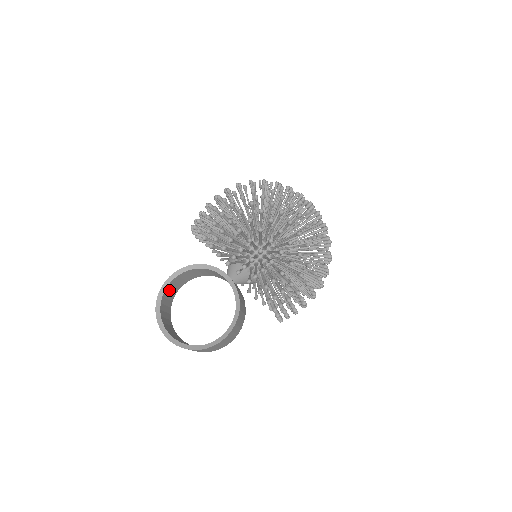
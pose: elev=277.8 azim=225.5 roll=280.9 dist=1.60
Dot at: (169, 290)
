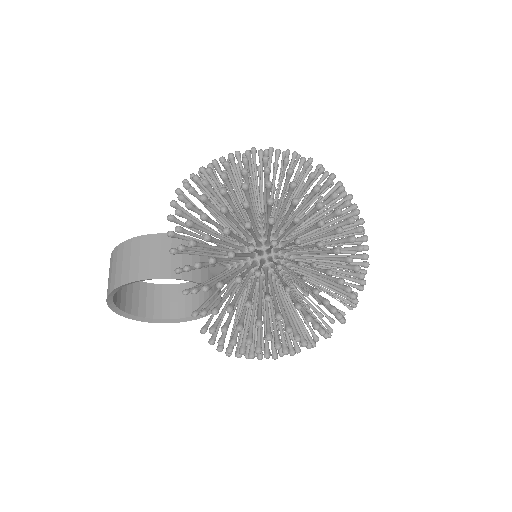
Dot at: occluded
